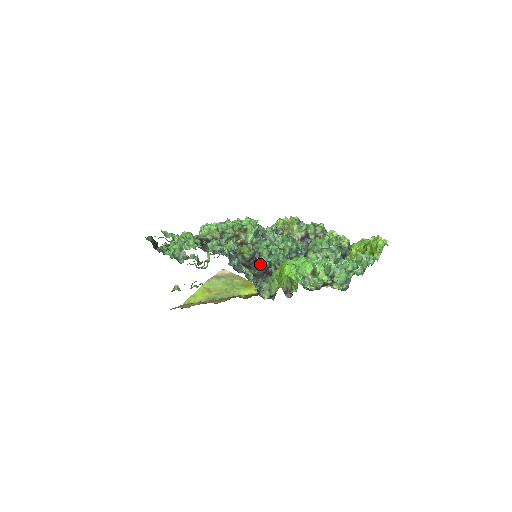
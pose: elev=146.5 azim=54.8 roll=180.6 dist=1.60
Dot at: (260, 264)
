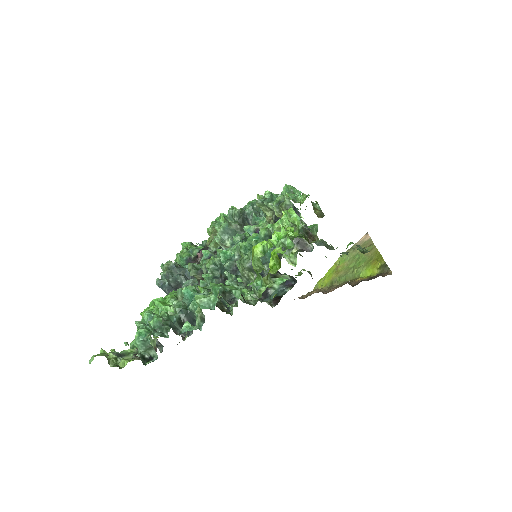
Dot at: occluded
